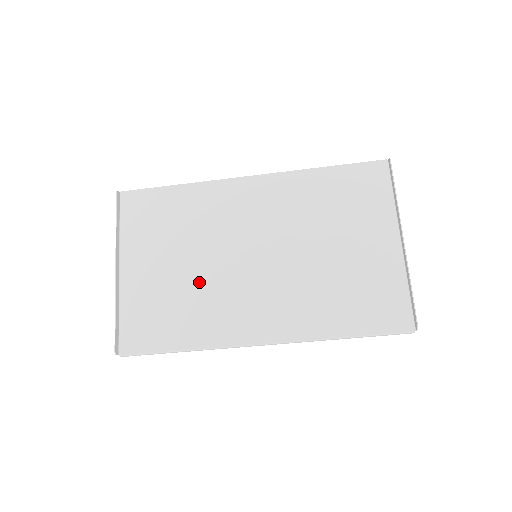
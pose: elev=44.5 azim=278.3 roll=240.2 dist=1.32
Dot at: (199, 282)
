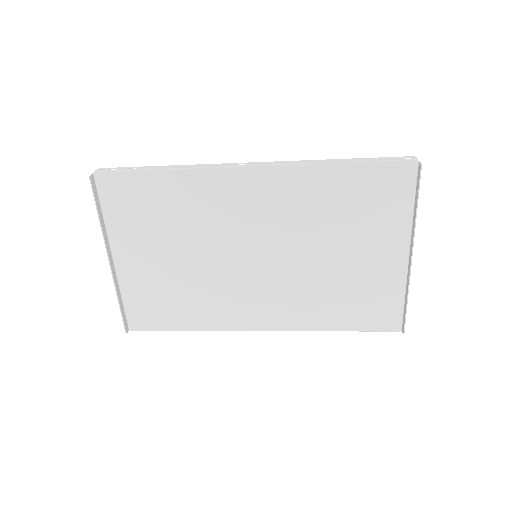
Dot at: (198, 276)
